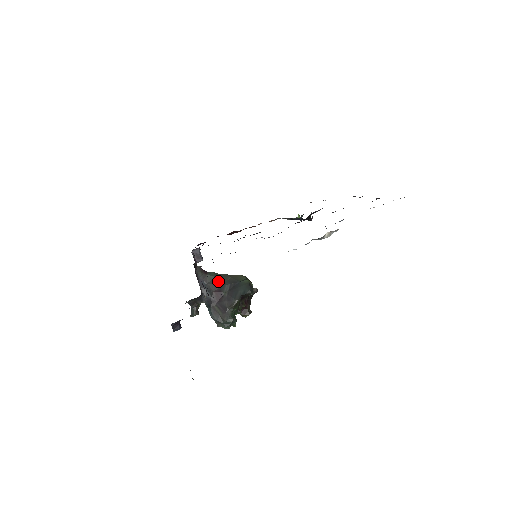
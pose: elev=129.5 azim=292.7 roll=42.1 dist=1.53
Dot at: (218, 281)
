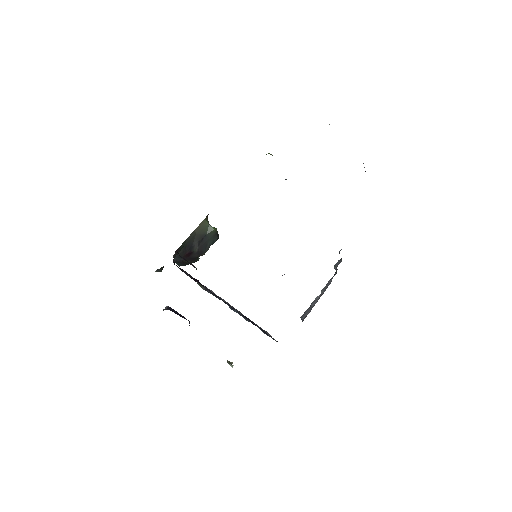
Dot at: (188, 246)
